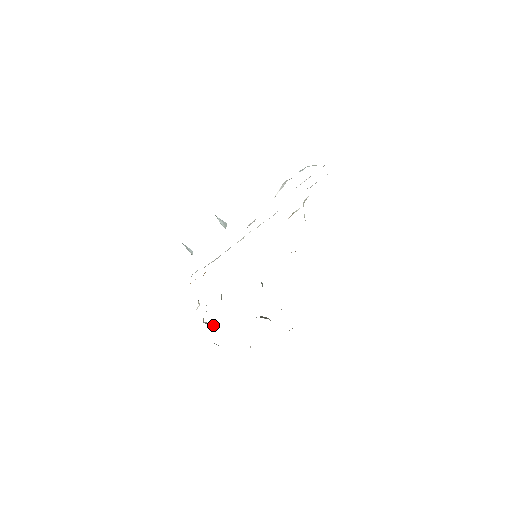
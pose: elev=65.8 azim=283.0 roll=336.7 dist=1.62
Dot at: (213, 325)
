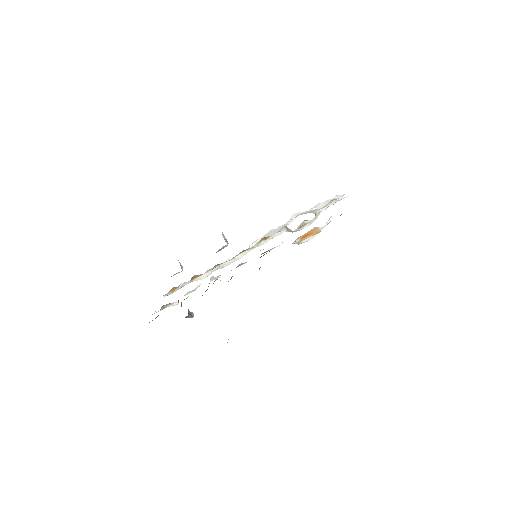
Dot at: (190, 313)
